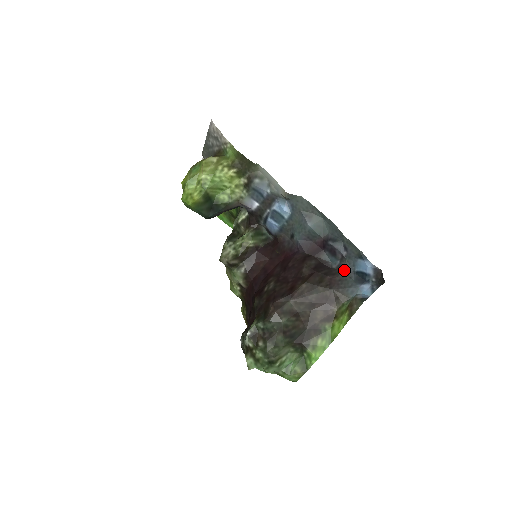
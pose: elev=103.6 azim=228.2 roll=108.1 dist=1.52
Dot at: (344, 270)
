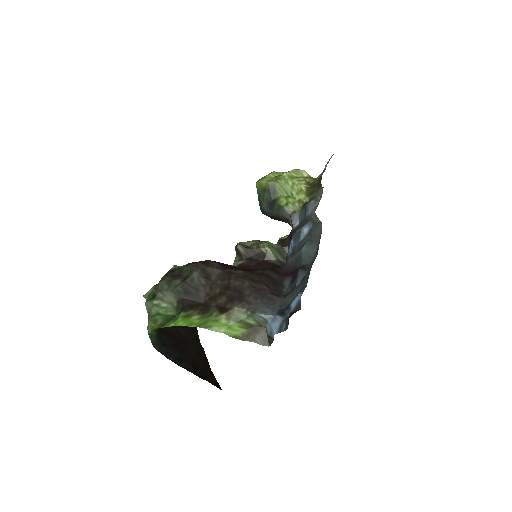
Dot at: (284, 299)
